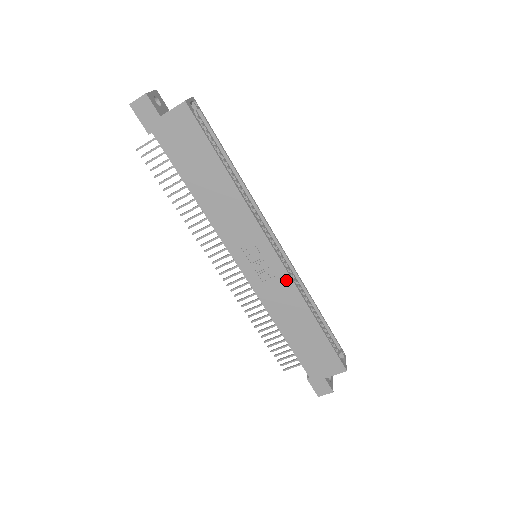
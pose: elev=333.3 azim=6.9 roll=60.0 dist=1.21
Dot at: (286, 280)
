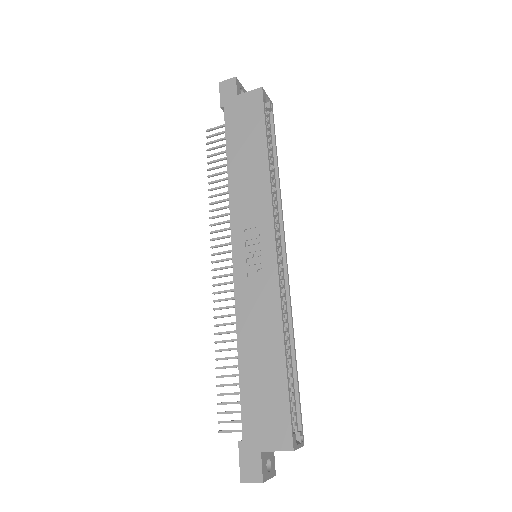
Dot at: (273, 283)
